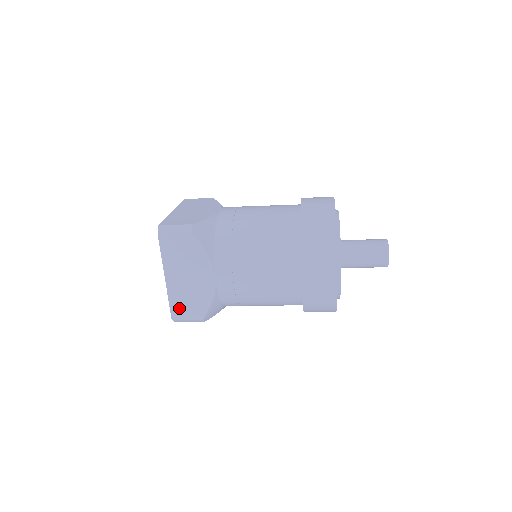
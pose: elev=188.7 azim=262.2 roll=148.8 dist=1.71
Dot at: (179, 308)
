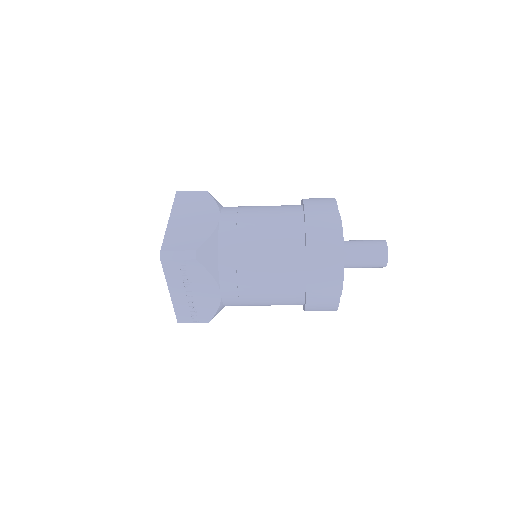
Dot at: (173, 241)
